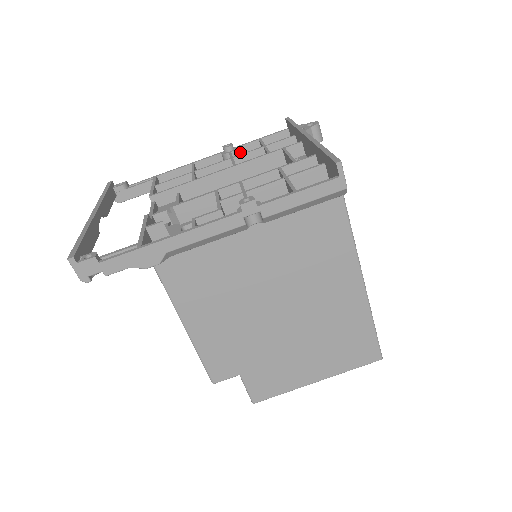
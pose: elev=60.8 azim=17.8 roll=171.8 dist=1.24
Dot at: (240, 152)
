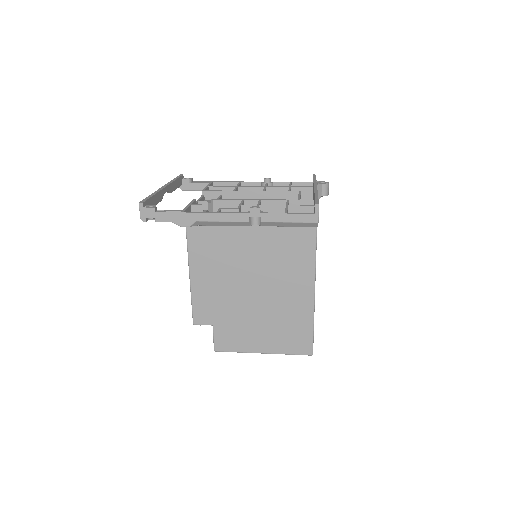
Dot at: occluded
